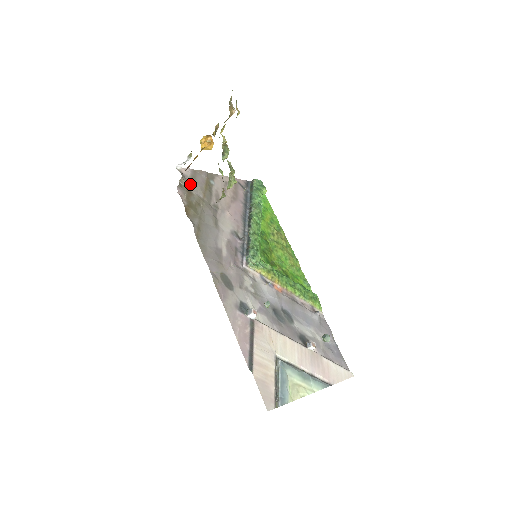
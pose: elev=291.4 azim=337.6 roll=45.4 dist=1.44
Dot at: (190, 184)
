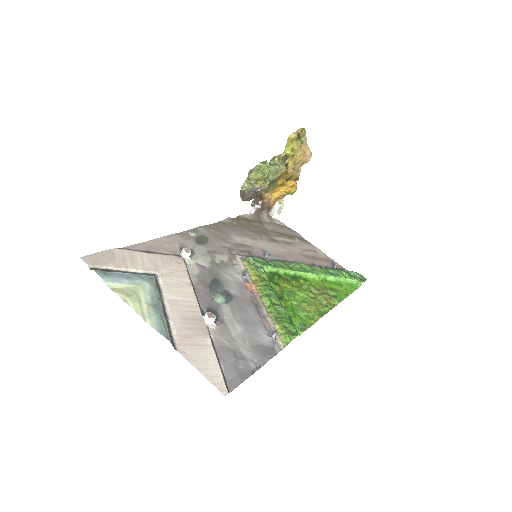
Dot at: (269, 223)
